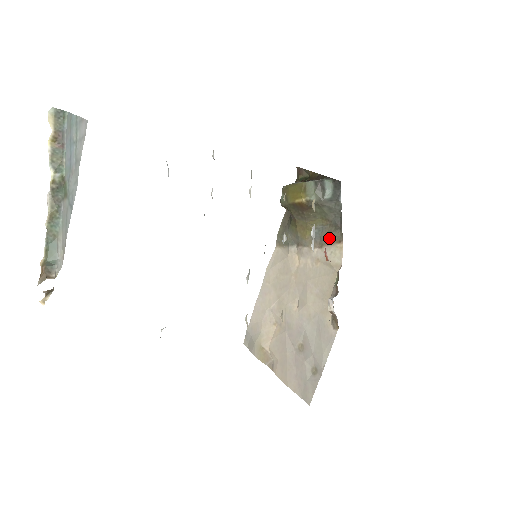
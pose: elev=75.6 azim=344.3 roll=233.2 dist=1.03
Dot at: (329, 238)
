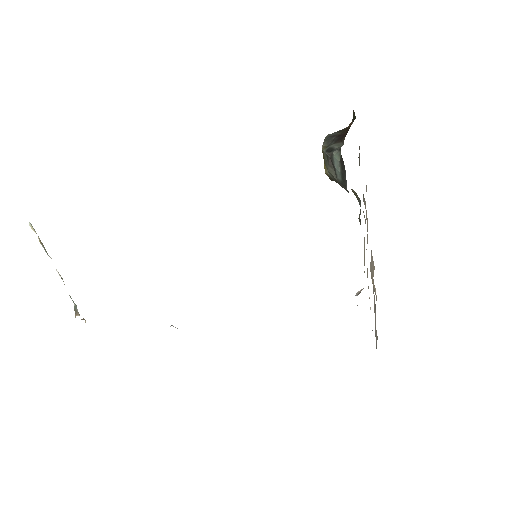
Dot at: occluded
